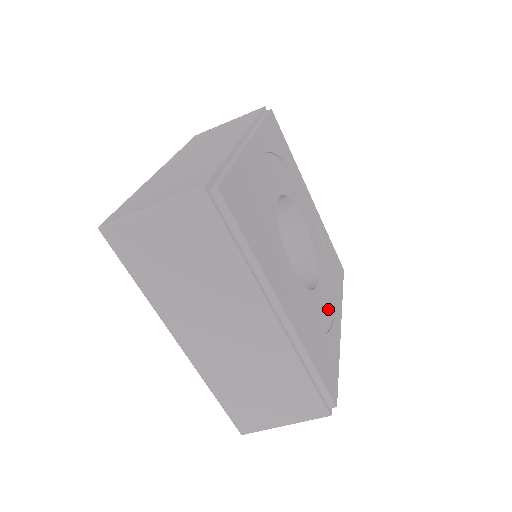
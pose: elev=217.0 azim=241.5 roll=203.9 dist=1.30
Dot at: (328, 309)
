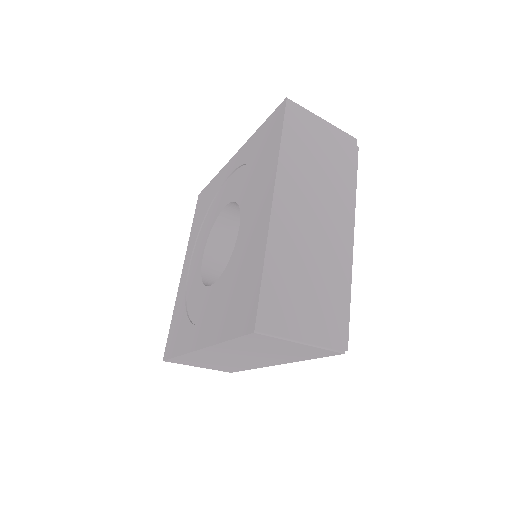
Dot at: occluded
